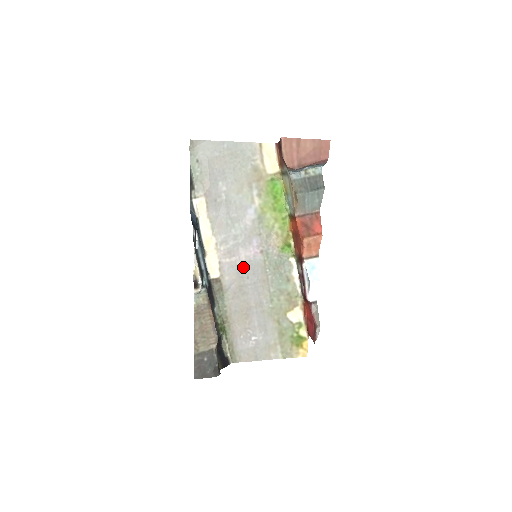
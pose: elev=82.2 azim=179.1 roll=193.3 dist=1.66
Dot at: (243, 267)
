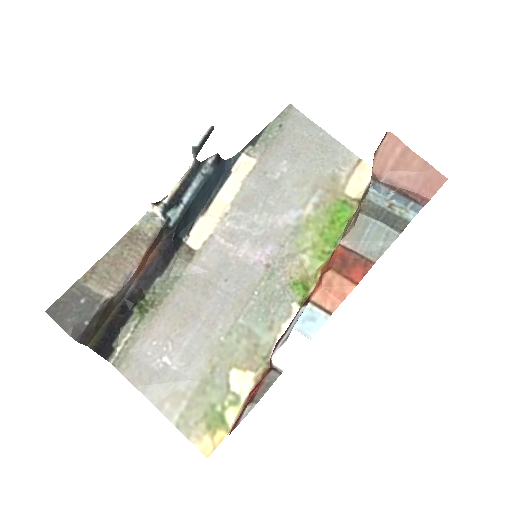
Dot at: (232, 264)
